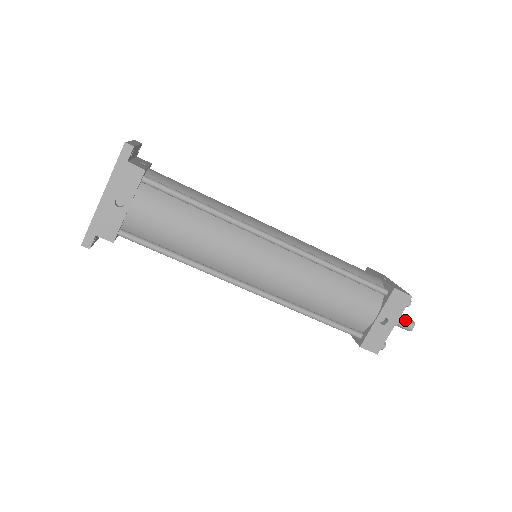
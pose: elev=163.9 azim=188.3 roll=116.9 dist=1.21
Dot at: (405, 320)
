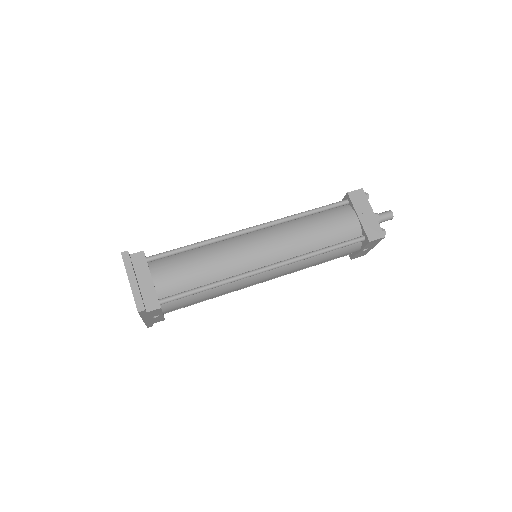
Dot at: (385, 219)
